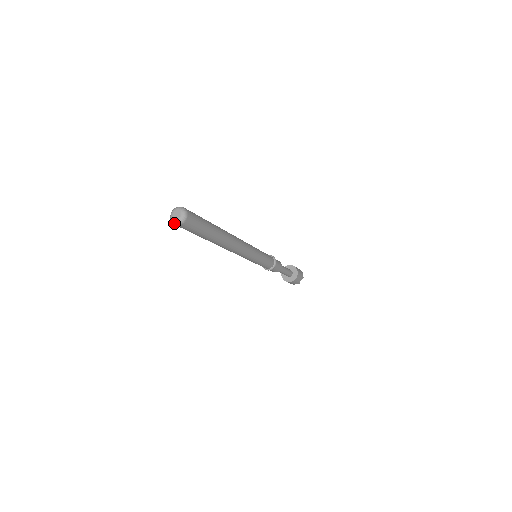
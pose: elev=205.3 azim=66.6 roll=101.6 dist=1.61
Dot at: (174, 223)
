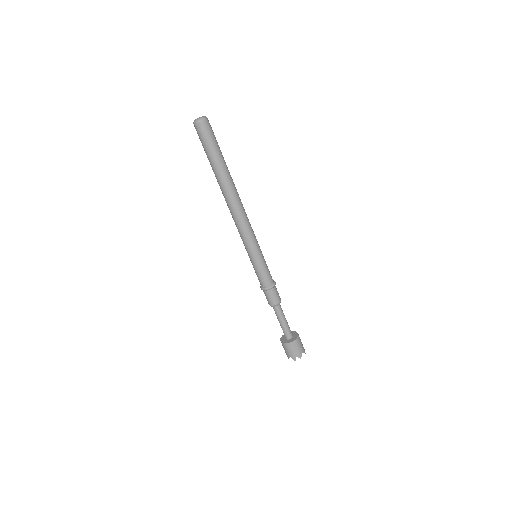
Dot at: (196, 121)
